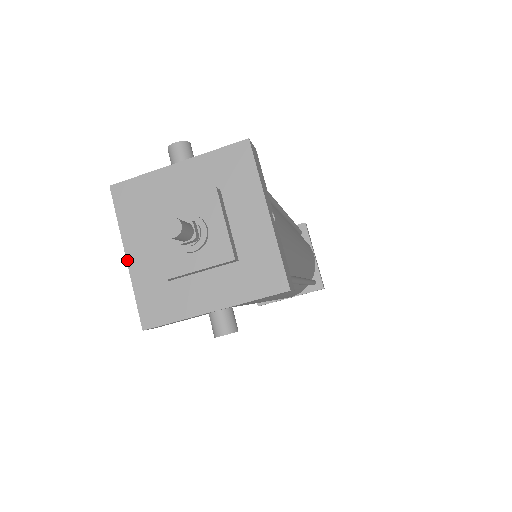
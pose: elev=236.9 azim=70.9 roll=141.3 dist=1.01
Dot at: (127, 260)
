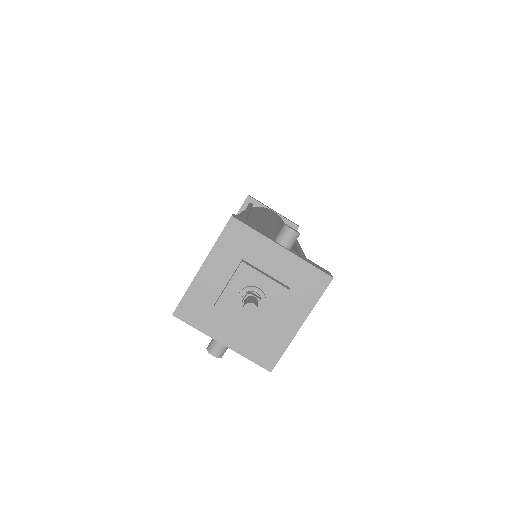
Dot at: (200, 269)
